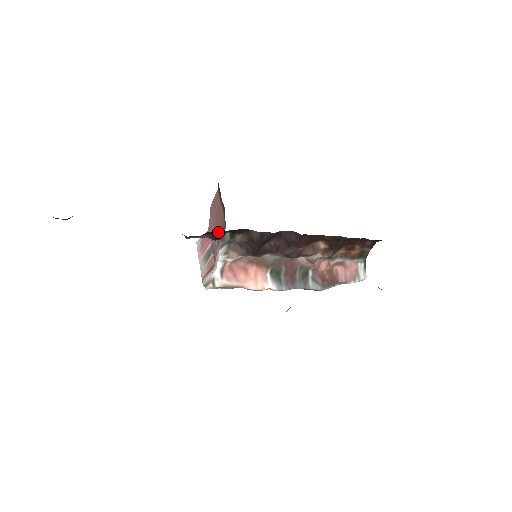
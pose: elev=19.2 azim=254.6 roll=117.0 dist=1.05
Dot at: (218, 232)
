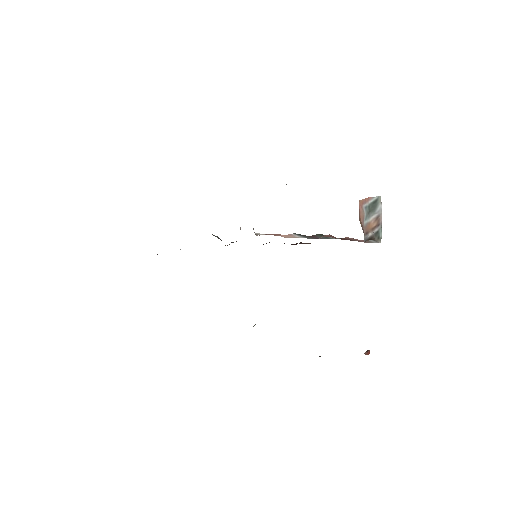
Dot at: occluded
